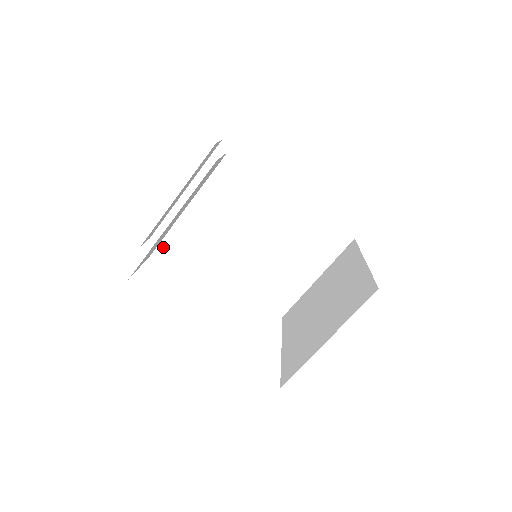
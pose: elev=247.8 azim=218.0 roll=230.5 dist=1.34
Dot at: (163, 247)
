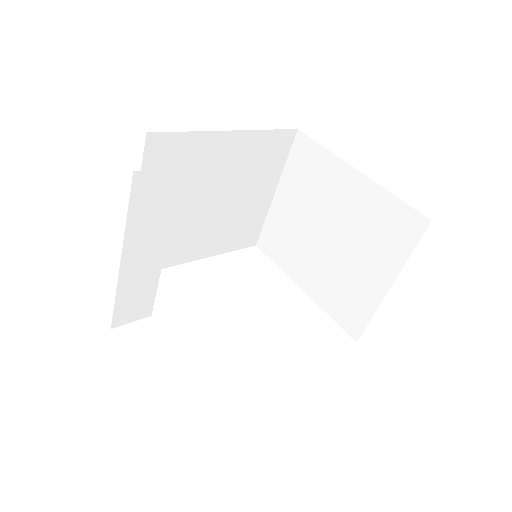
Dot at: (132, 321)
